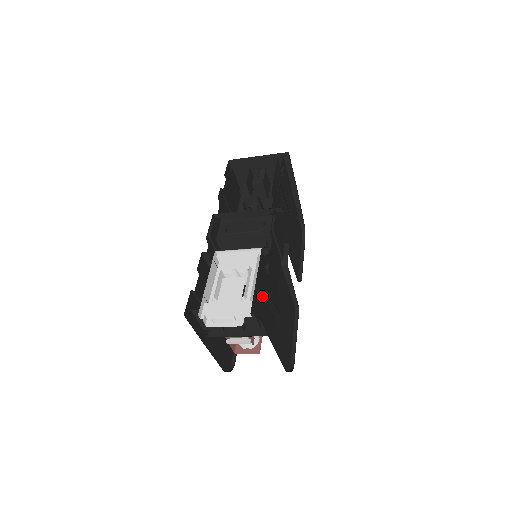
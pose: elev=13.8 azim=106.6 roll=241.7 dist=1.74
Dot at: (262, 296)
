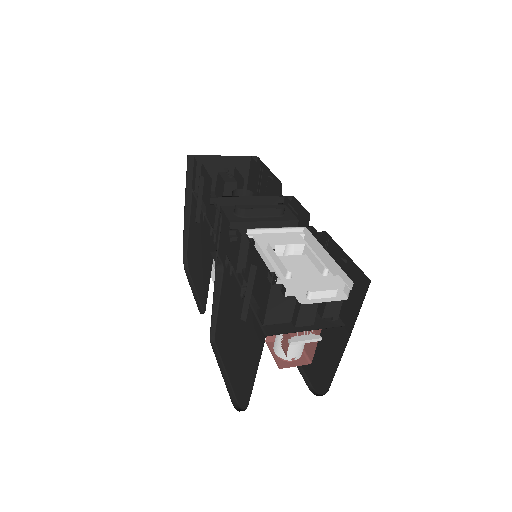
Dot at: occluded
